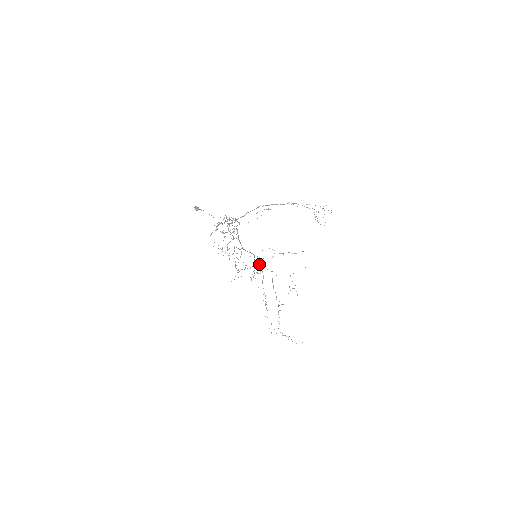
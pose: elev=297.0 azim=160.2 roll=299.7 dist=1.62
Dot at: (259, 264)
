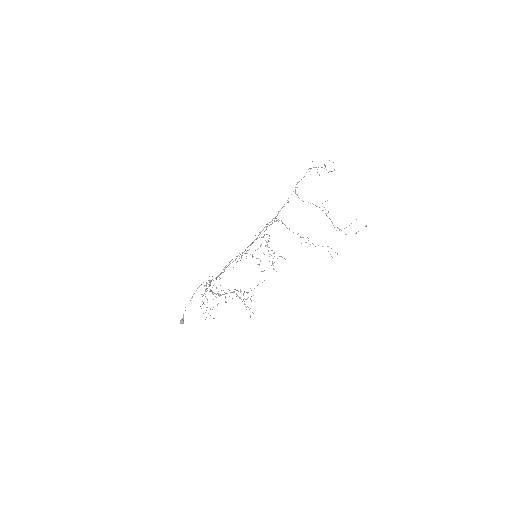
Dot at: occluded
